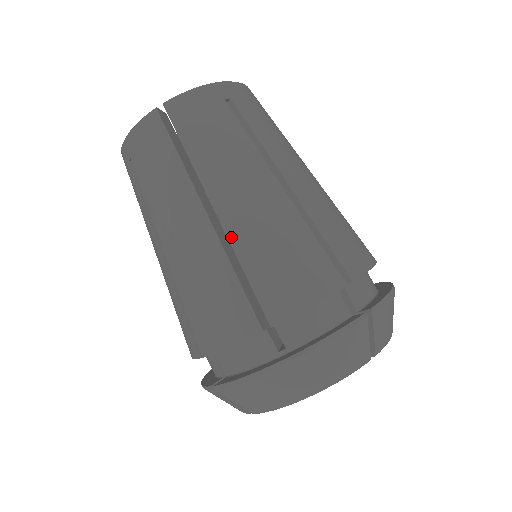
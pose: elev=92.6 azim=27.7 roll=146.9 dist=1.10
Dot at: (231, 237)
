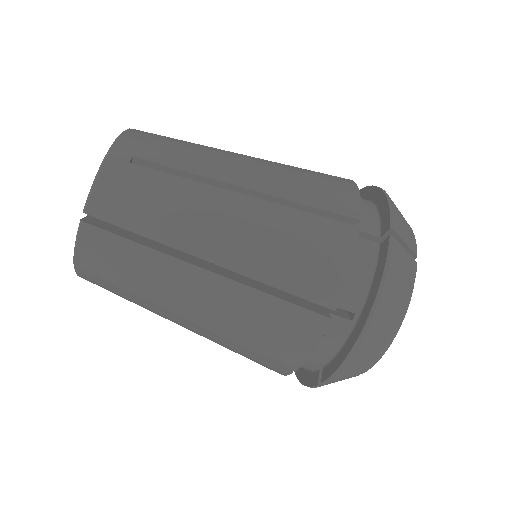
Dot at: (243, 271)
